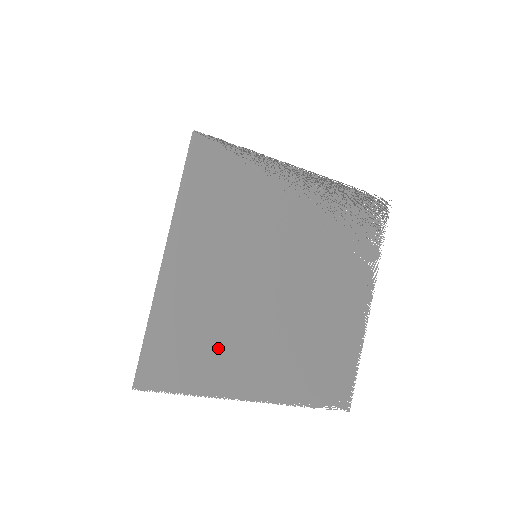
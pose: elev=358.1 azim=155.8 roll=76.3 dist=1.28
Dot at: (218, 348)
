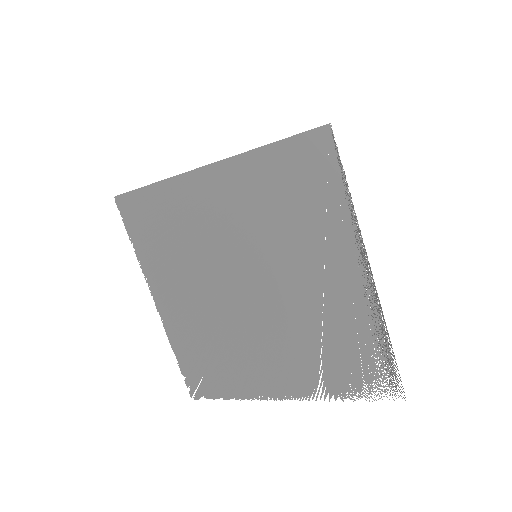
Dot at: (172, 254)
